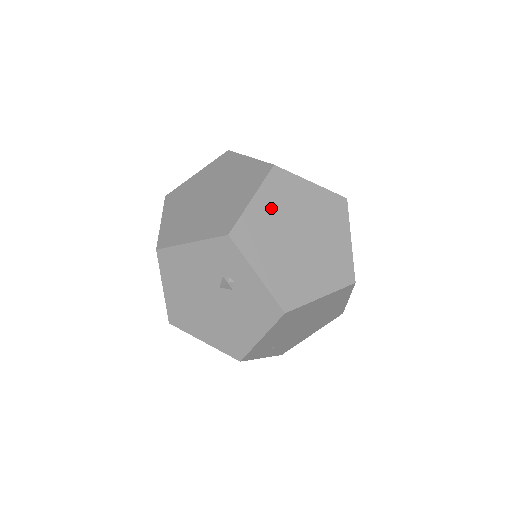
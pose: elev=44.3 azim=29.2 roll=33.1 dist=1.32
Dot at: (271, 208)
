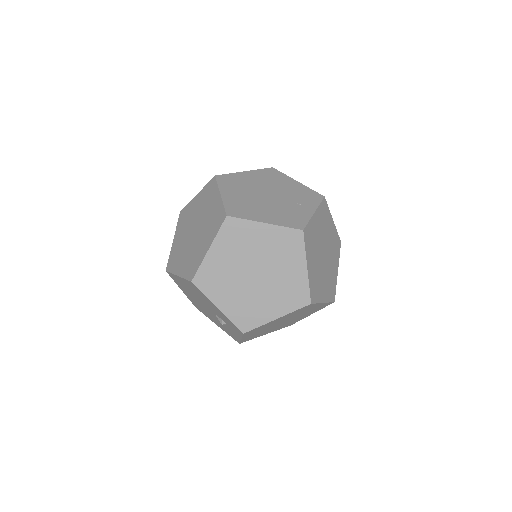
Dot at: (283, 318)
